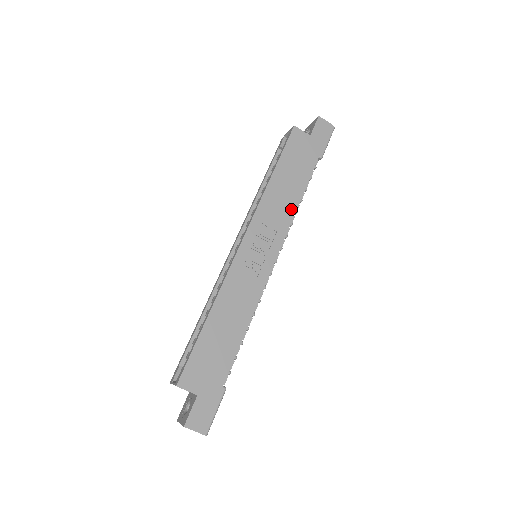
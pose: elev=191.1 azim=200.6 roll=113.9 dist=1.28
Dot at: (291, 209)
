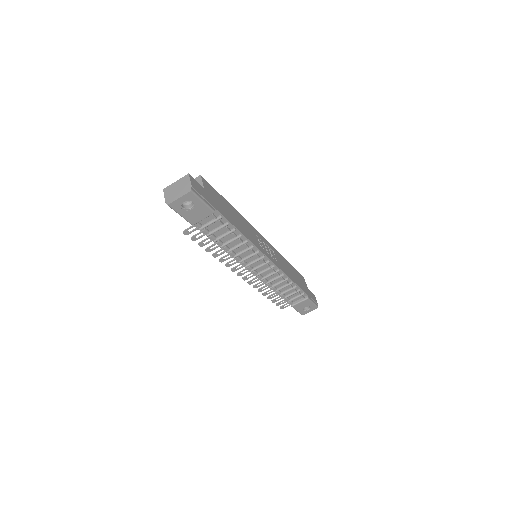
Dot at: (287, 273)
